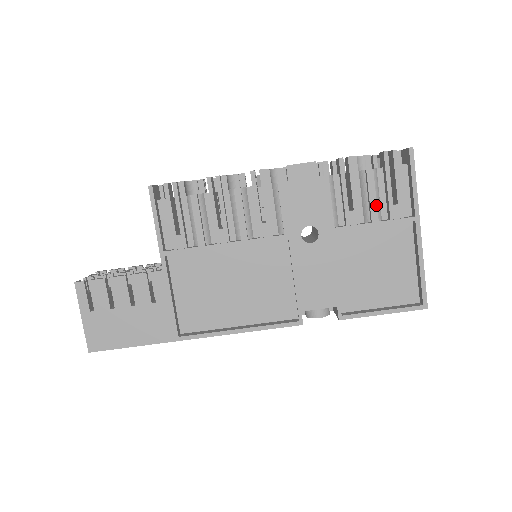
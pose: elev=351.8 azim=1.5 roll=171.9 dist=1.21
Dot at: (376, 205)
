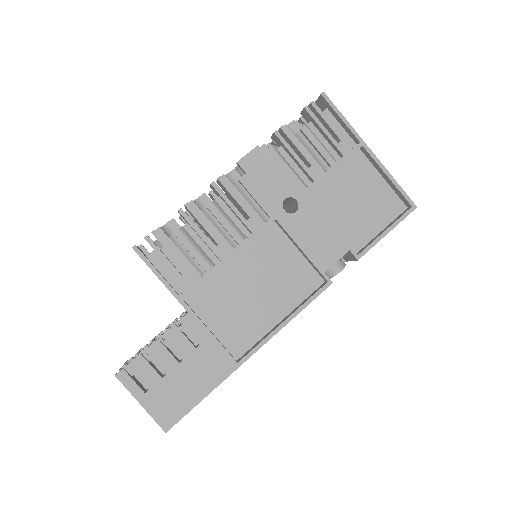
Dot at: (326, 151)
